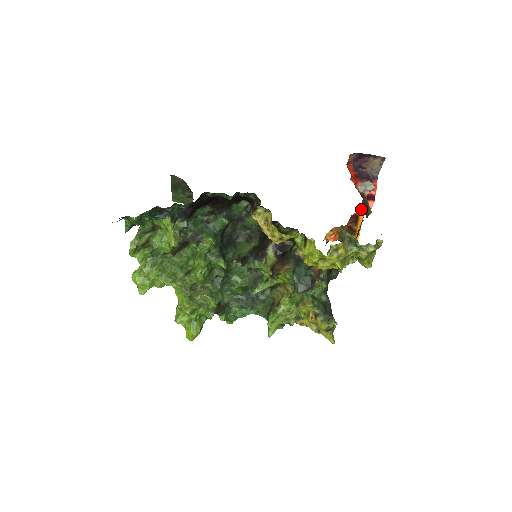
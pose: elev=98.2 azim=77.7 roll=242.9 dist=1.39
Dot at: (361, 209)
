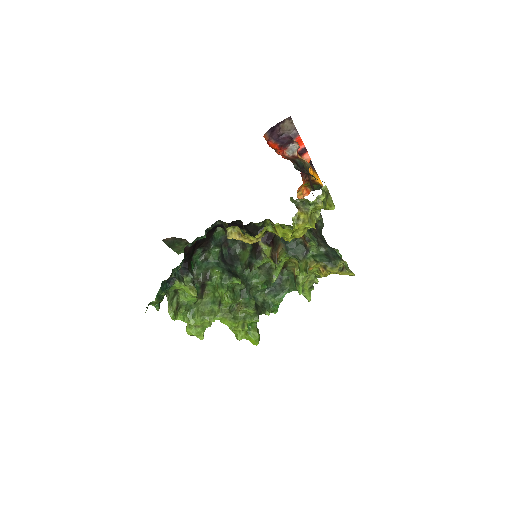
Dot at: occluded
